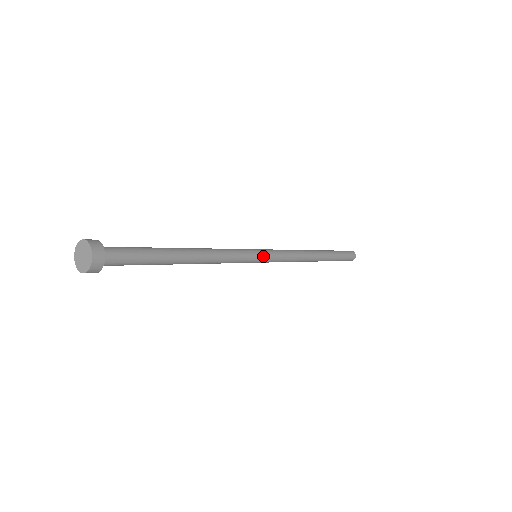
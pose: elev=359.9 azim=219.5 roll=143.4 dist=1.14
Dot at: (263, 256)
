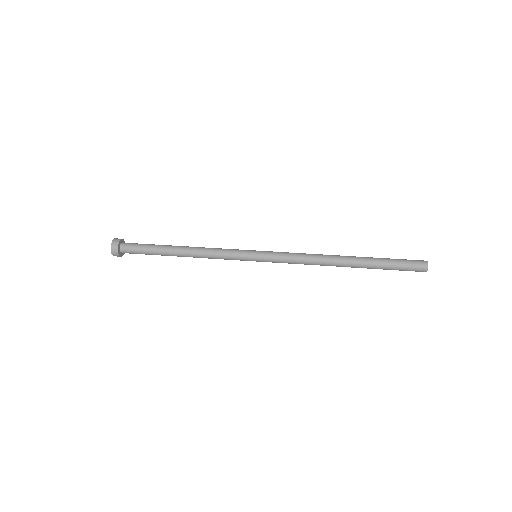
Dot at: (258, 256)
